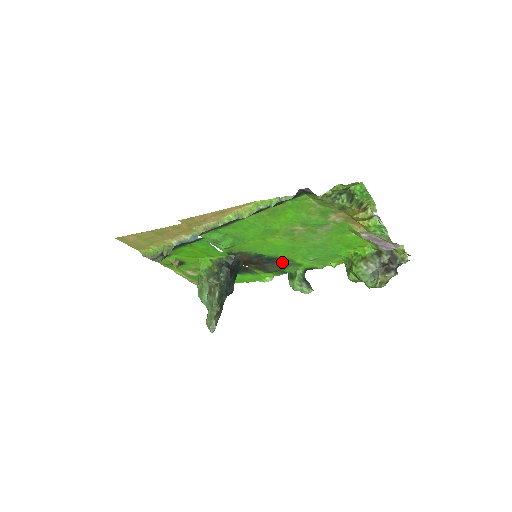
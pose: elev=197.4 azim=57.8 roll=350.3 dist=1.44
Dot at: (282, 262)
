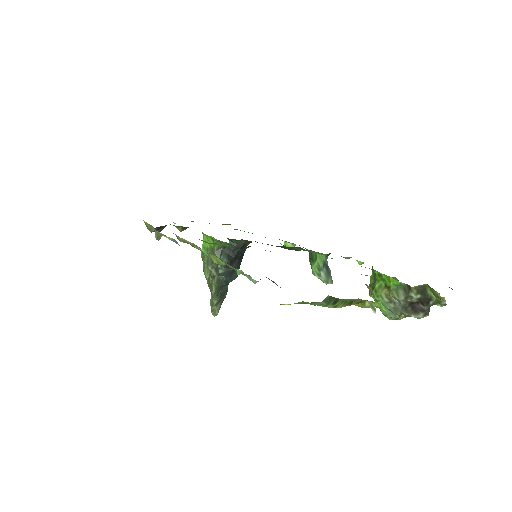
Dot at: (297, 248)
